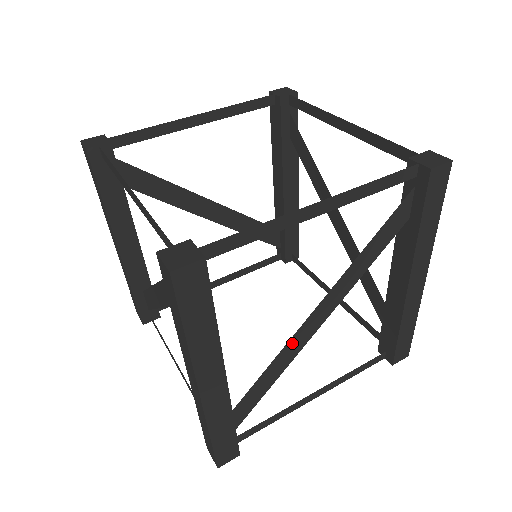
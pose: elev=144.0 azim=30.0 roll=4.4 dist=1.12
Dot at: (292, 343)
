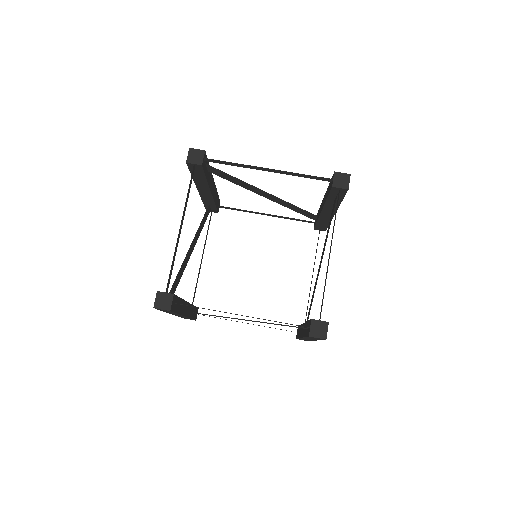
Dot at: (316, 284)
